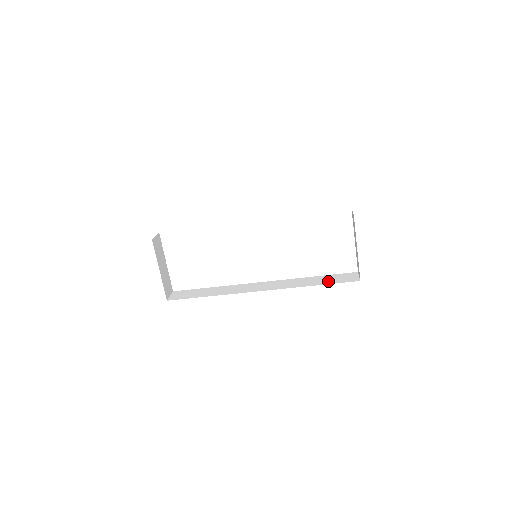
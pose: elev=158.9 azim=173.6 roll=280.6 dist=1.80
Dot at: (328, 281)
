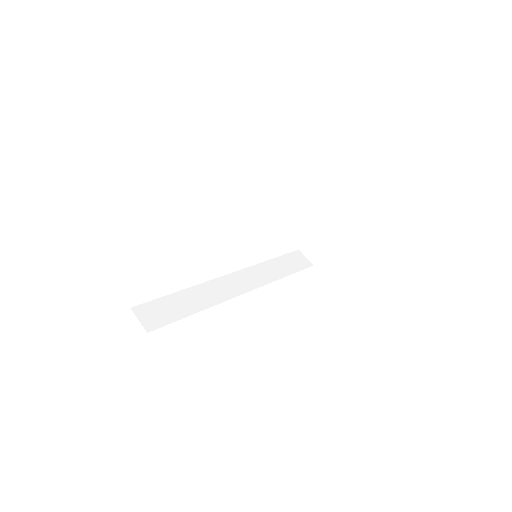
Dot at: (291, 268)
